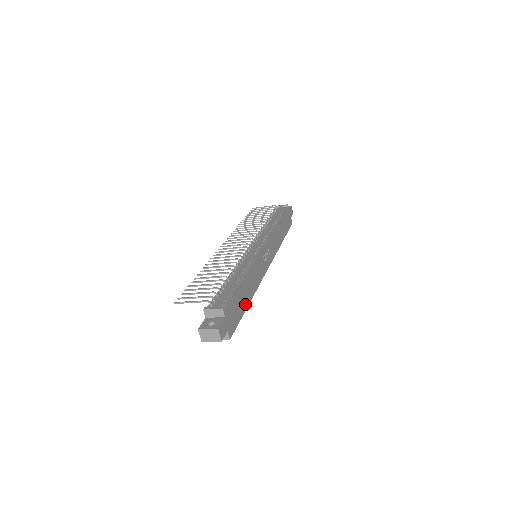
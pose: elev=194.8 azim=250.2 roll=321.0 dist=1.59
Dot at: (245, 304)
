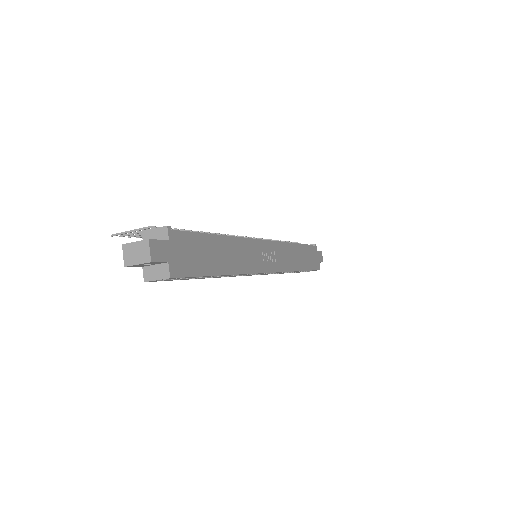
Dot at: (215, 268)
